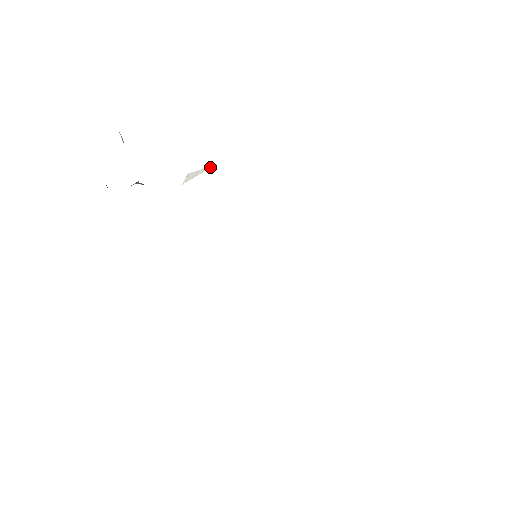
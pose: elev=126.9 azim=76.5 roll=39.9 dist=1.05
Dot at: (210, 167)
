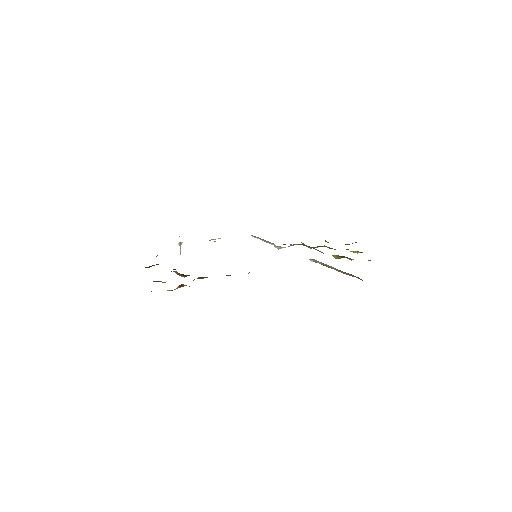
Dot at: occluded
